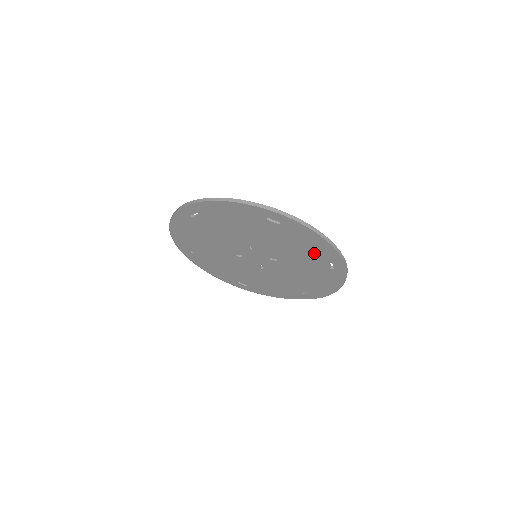
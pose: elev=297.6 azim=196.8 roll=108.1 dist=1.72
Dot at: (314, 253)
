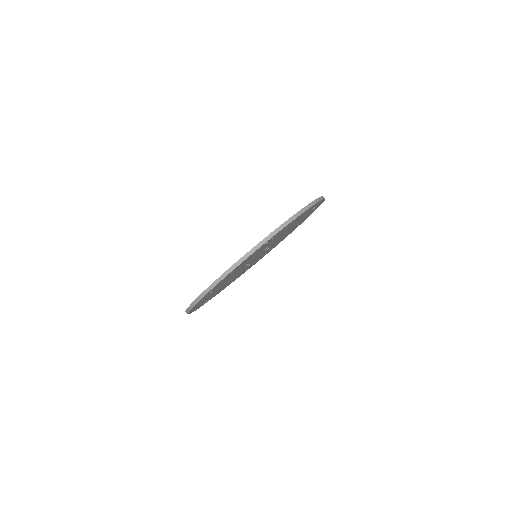
Dot at: occluded
